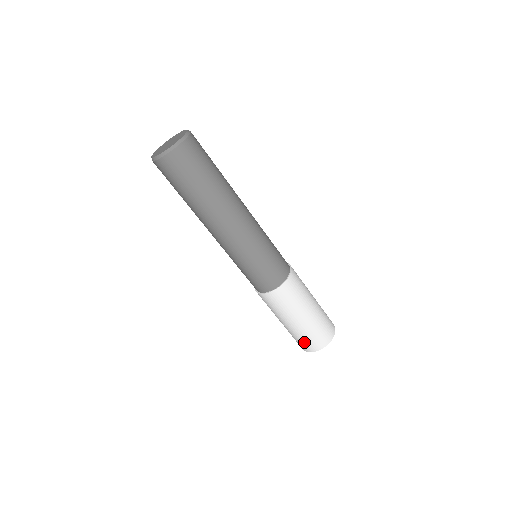
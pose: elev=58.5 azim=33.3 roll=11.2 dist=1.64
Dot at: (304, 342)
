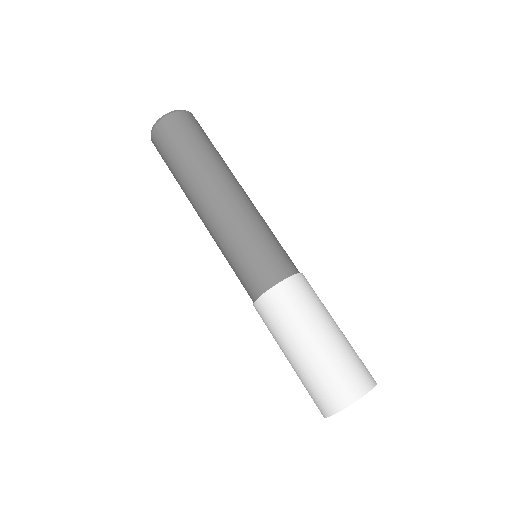
Dot at: (314, 394)
